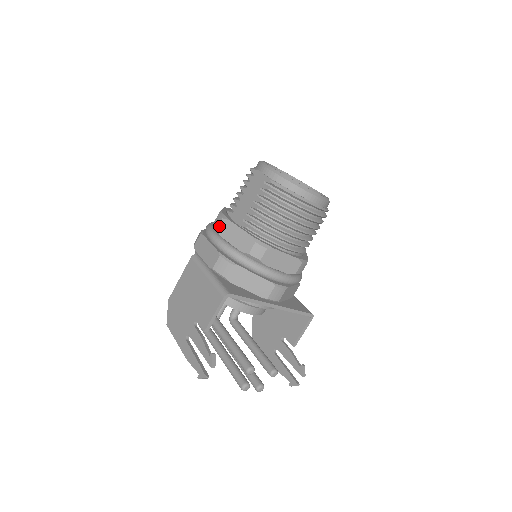
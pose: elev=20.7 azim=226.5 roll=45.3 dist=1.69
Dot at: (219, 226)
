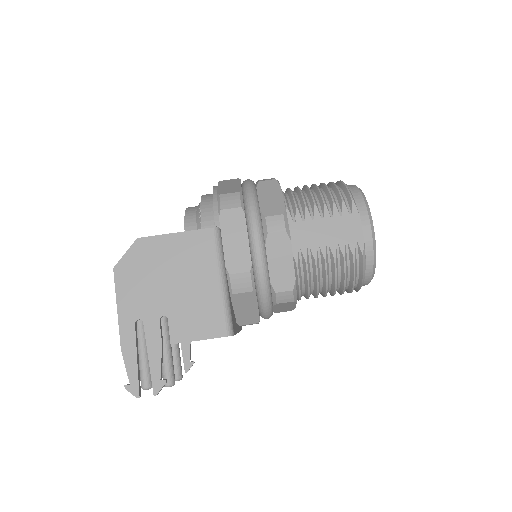
Dot at: (275, 233)
